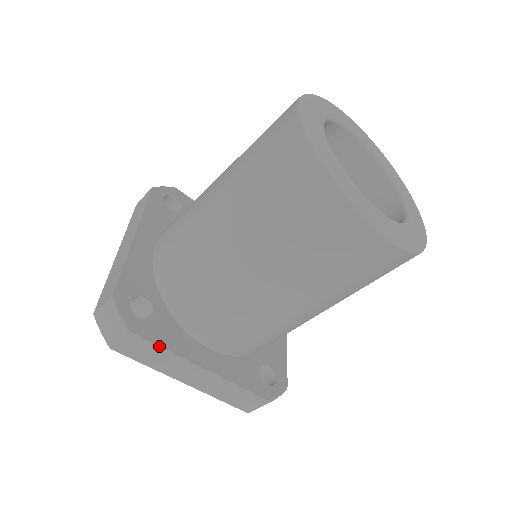
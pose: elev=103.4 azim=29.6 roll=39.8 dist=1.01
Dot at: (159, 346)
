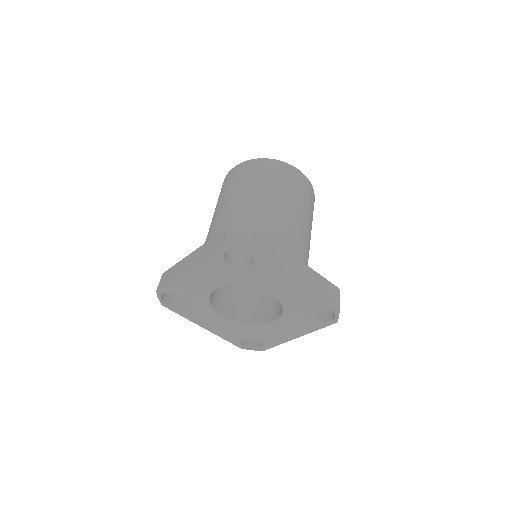
Dot at: (272, 240)
